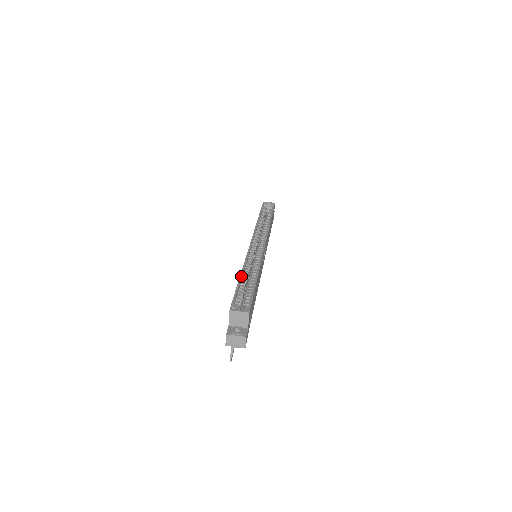
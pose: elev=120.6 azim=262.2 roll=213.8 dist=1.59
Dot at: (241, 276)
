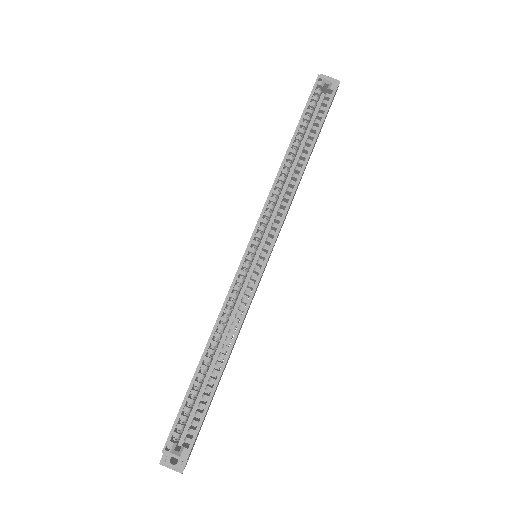
Dot at: (201, 362)
